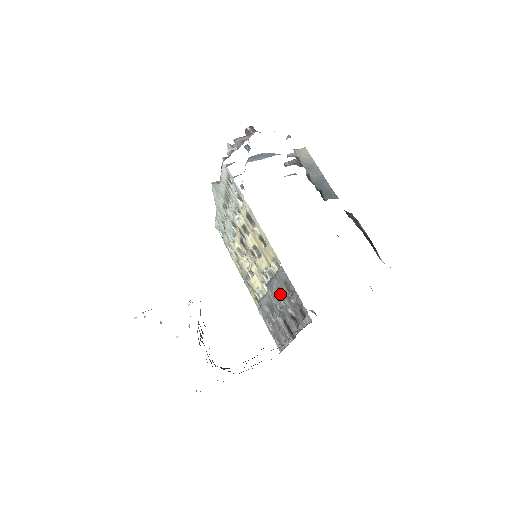
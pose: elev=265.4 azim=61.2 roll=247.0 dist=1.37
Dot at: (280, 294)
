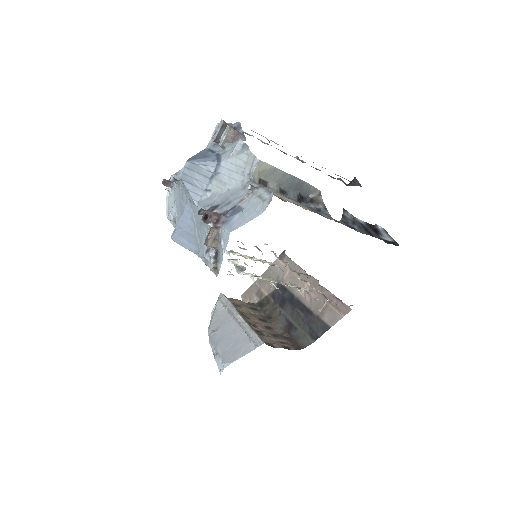
Dot at: occluded
